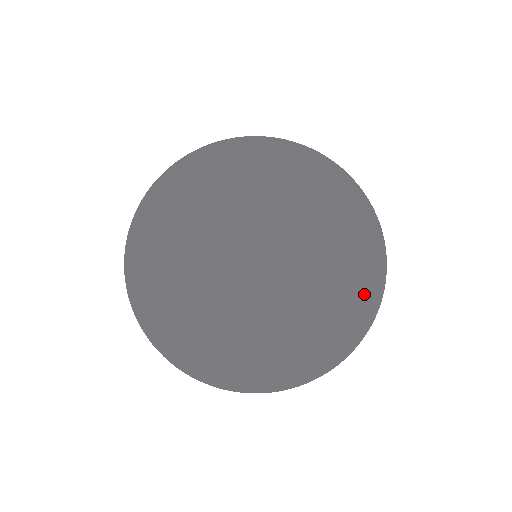
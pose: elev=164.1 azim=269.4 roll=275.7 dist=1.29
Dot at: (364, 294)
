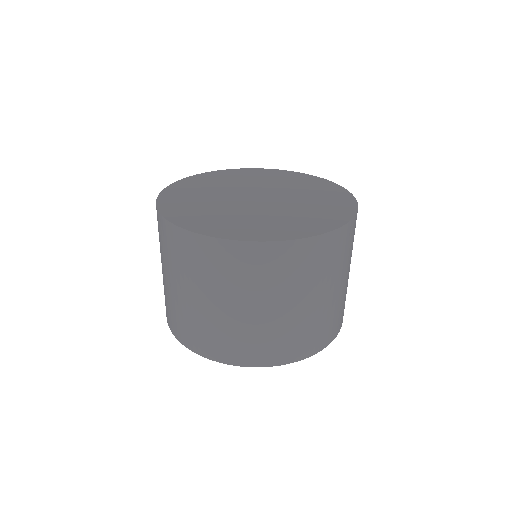
Dot at: (343, 205)
